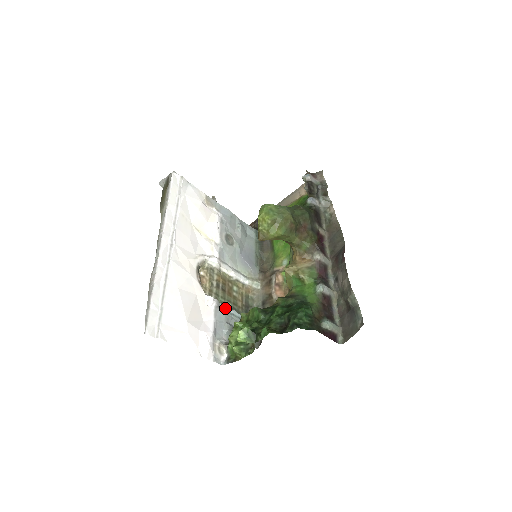
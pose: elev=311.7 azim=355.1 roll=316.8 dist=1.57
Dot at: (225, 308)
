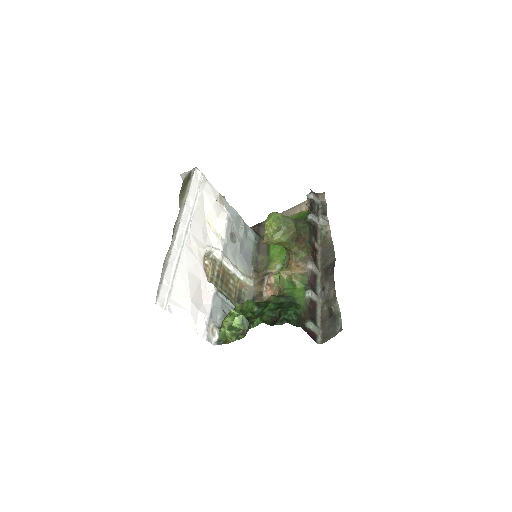
Dot at: (222, 296)
